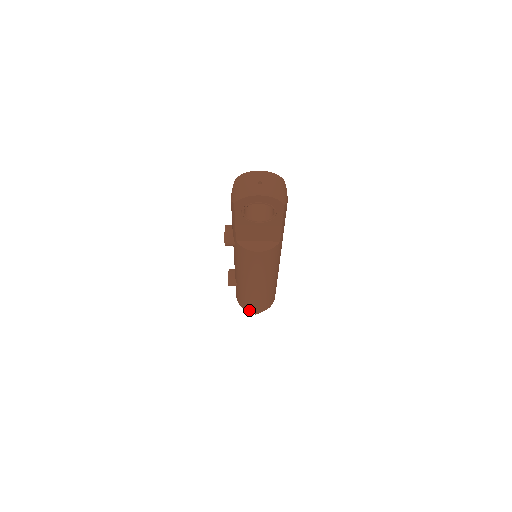
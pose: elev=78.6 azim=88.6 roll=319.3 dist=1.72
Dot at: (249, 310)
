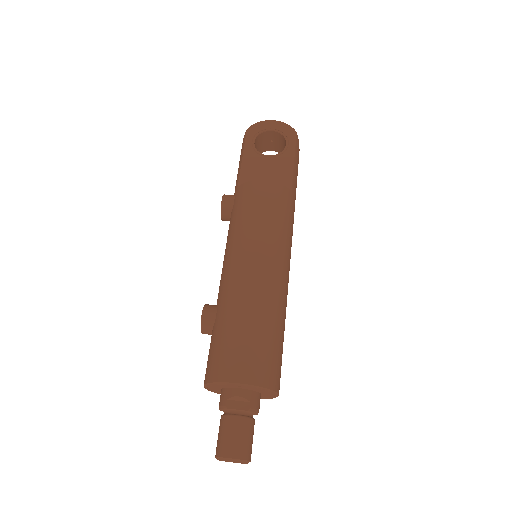
Dot at: (227, 376)
